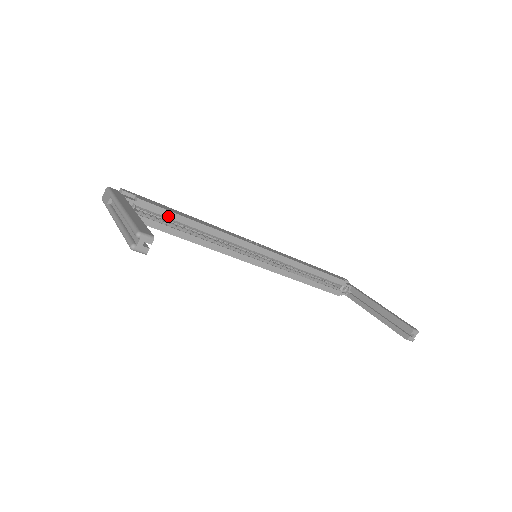
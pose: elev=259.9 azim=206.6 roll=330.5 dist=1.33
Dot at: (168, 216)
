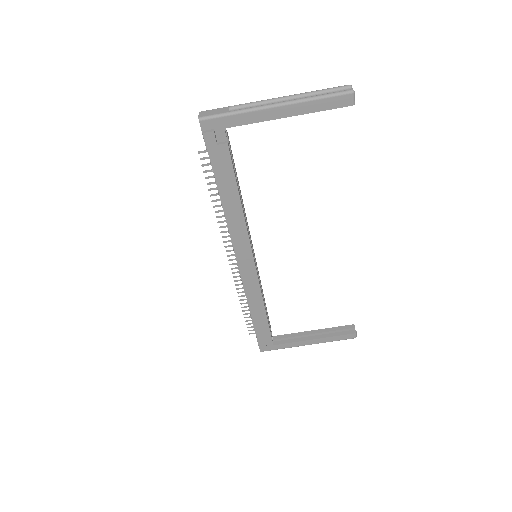
Dot at: (234, 167)
